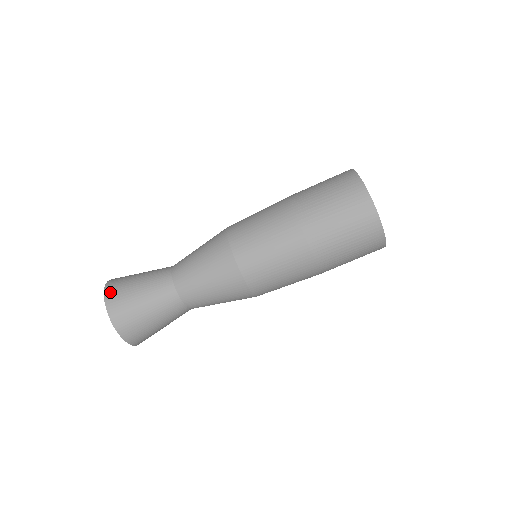
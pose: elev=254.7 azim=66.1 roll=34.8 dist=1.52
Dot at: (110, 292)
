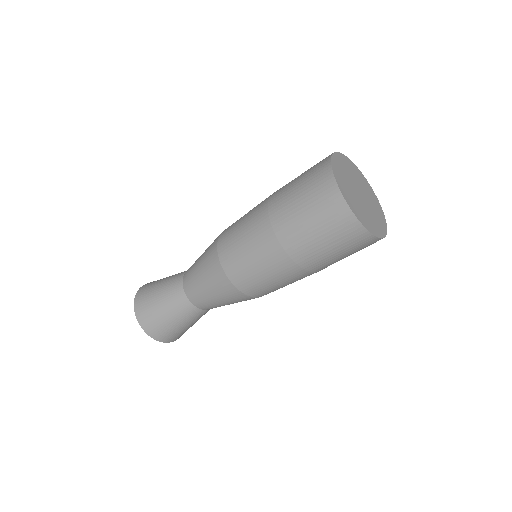
Dot at: (160, 338)
